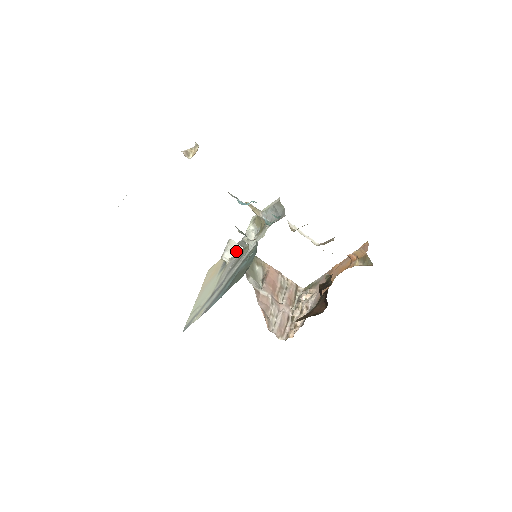
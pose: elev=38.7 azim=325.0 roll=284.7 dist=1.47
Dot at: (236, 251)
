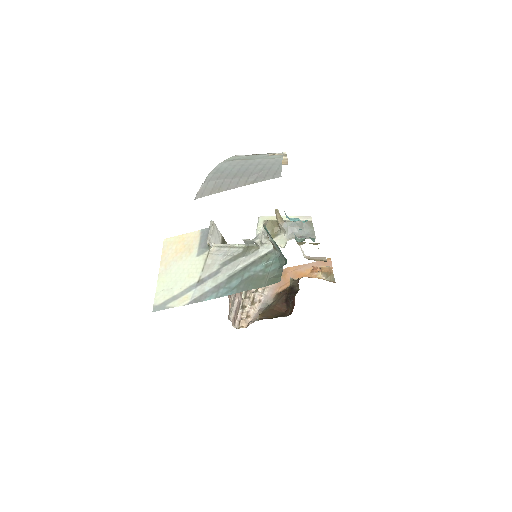
Dot at: (216, 235)
